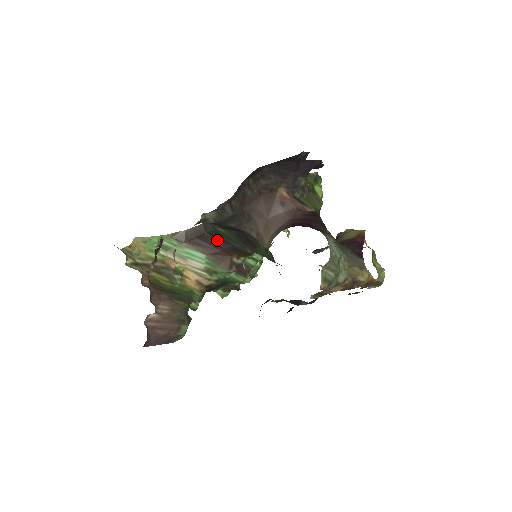
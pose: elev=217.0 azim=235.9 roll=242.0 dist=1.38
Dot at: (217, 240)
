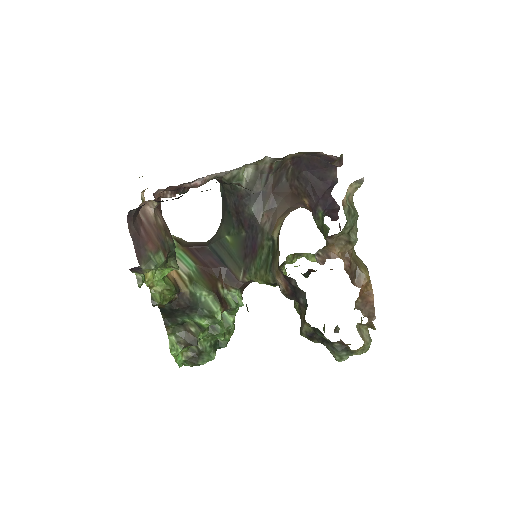
Dot at: (214, 257)
